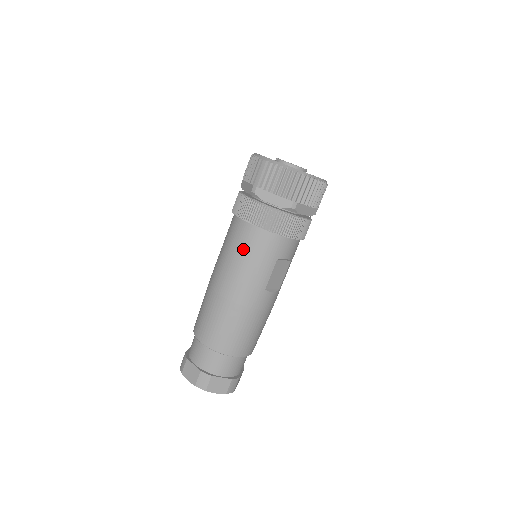
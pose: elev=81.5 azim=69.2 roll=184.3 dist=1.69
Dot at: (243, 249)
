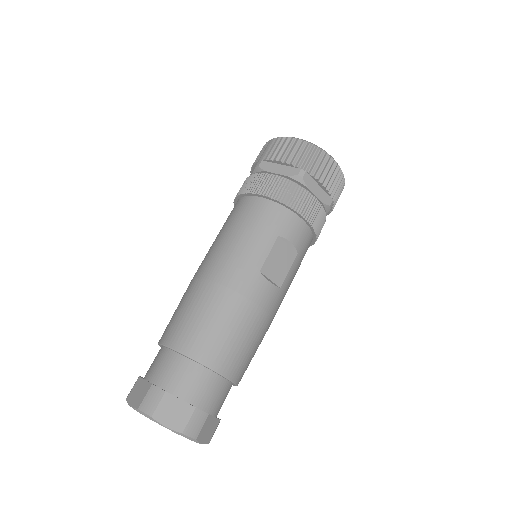
Dot at: (238, 222)
